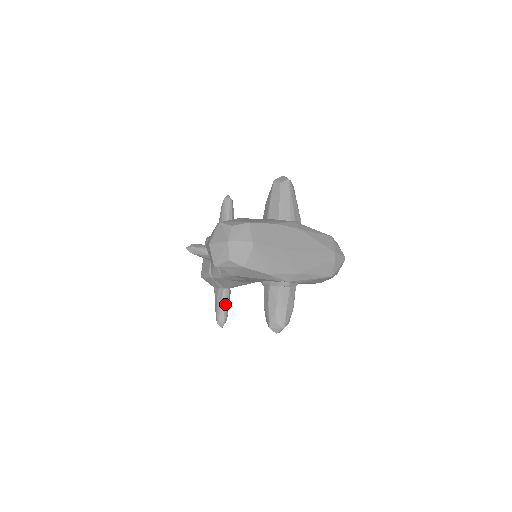
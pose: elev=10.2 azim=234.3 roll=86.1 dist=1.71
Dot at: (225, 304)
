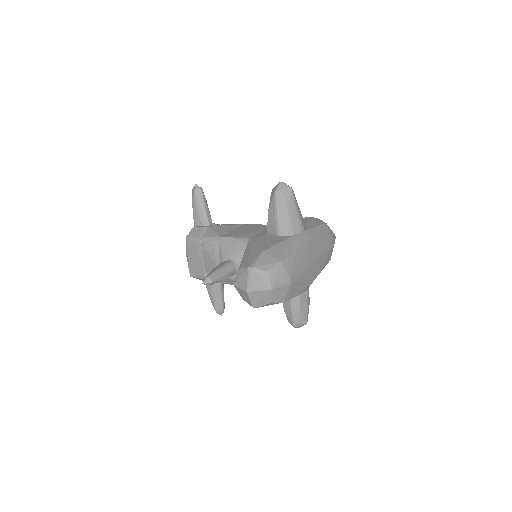
Dot at: (222, 296)
